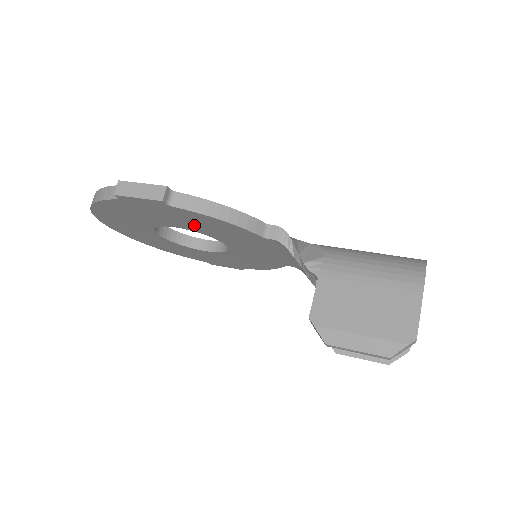
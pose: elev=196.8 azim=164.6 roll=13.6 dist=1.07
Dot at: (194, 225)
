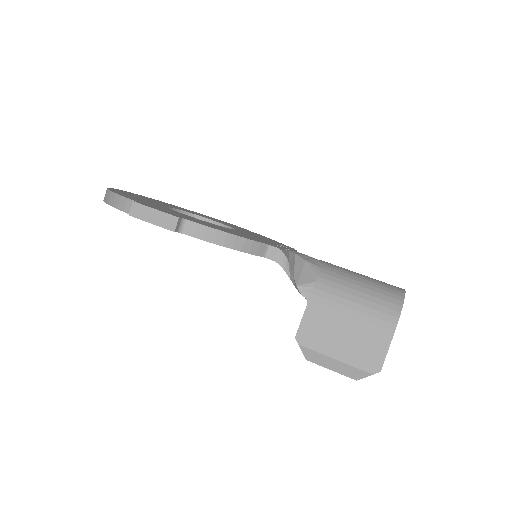
Dot at: occluded
